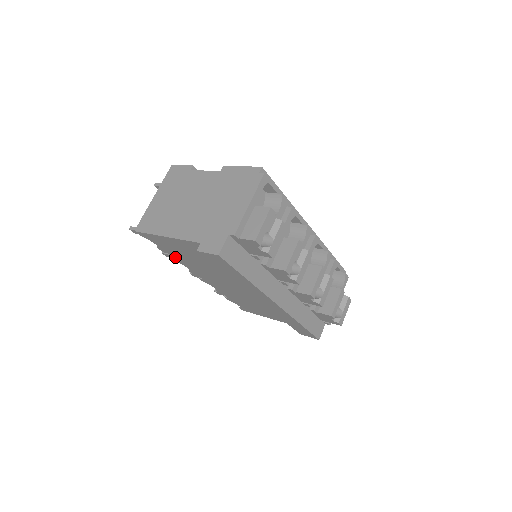
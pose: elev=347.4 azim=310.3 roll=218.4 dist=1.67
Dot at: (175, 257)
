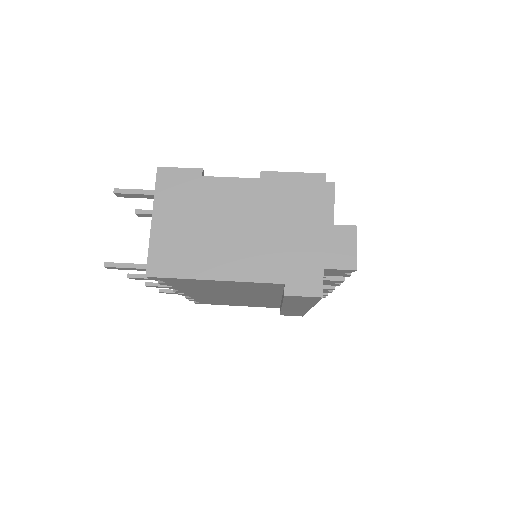
Dot at: (178, 287)
